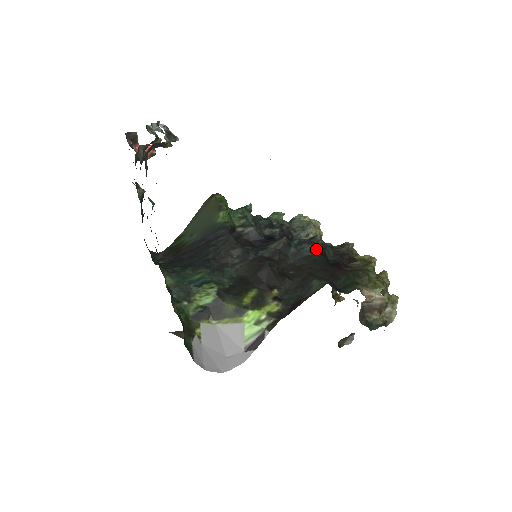
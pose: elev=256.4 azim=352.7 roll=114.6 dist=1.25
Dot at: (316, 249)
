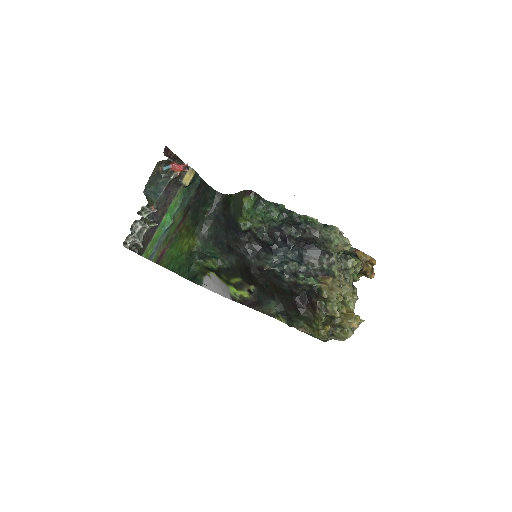
Dot at: (291, 284)
